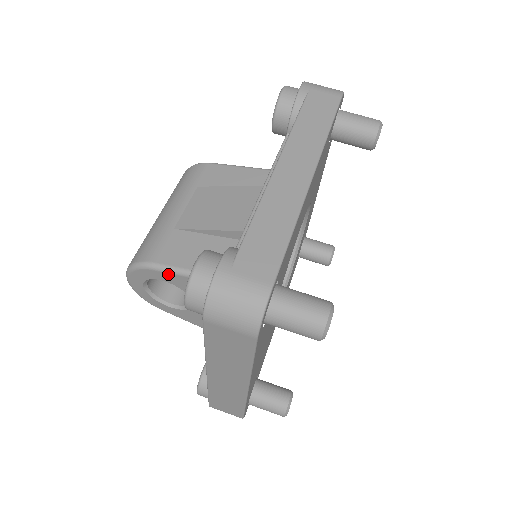
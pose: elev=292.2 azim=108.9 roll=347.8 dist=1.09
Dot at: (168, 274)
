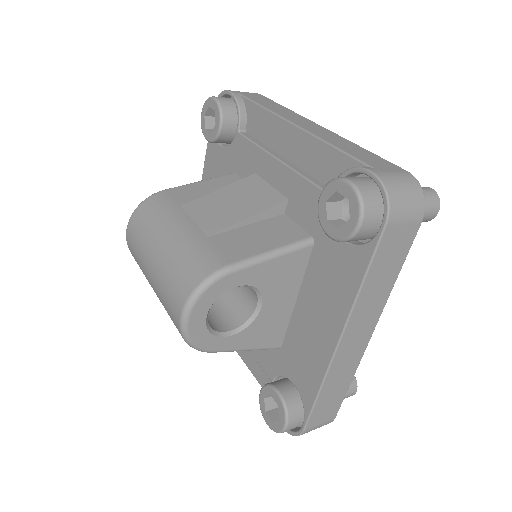
Dot at: (250, 269)
